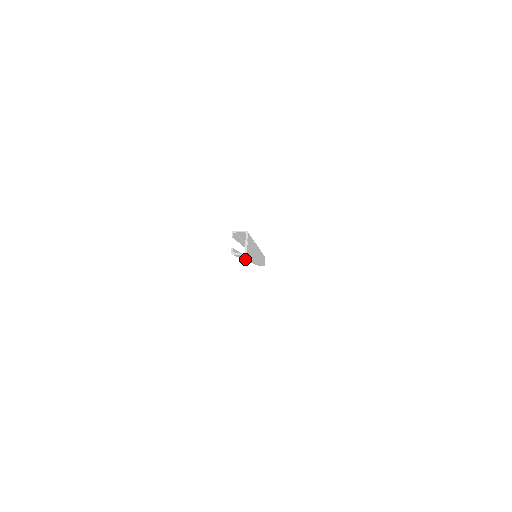
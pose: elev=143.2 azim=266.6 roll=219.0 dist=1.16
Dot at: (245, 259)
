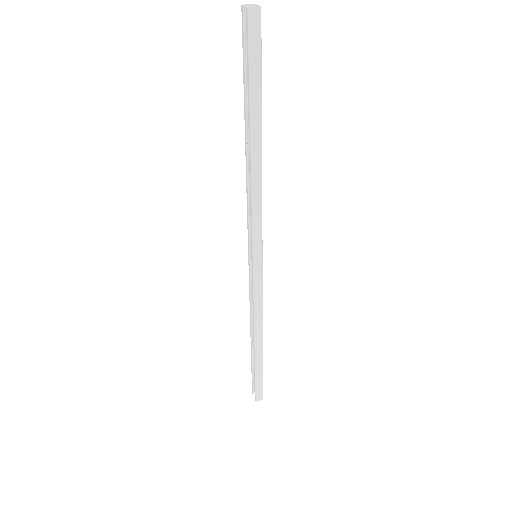
Dot at: (253, 143)
